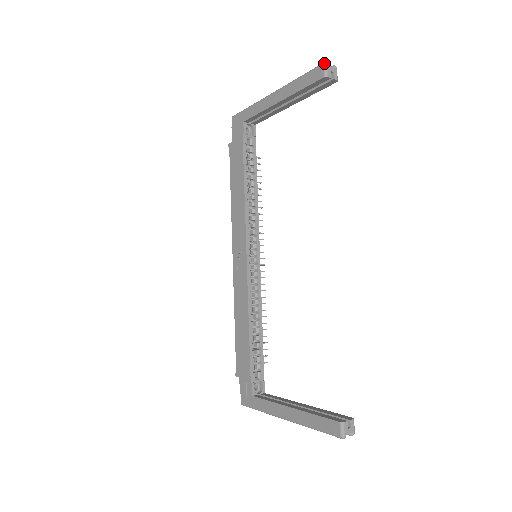
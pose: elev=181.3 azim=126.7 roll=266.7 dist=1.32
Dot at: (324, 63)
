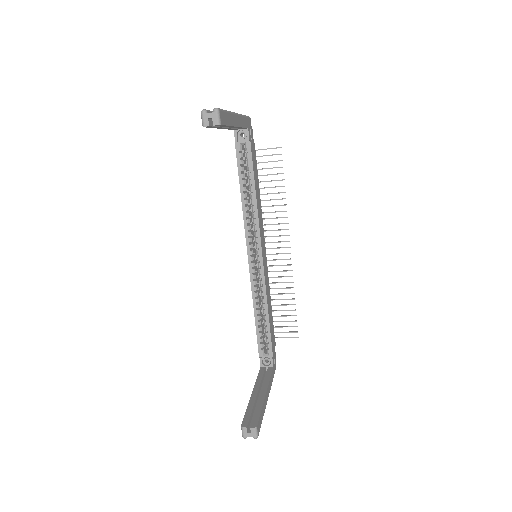
Dot at: (201, 112)
